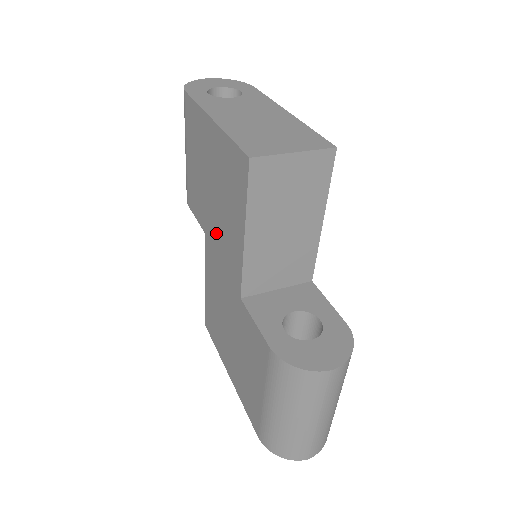
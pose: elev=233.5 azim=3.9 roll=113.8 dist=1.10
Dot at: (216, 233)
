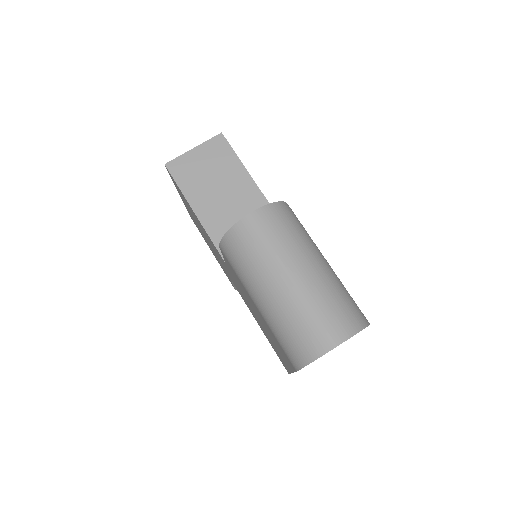
Dot at: (219, 258)
